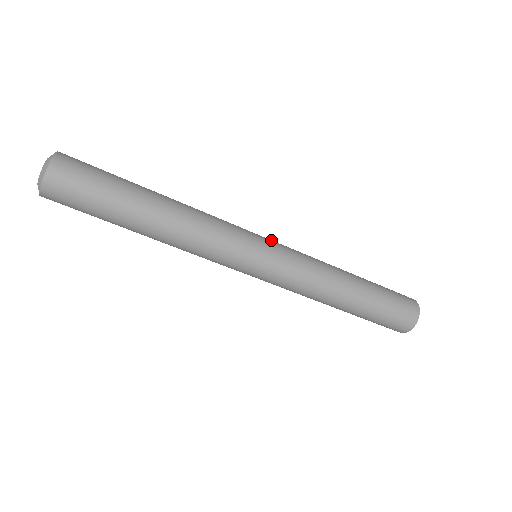
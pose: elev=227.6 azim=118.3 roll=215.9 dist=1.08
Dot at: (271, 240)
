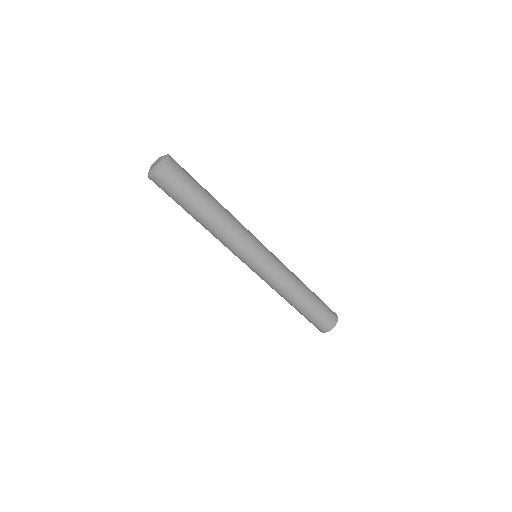
Dot at: occluded
